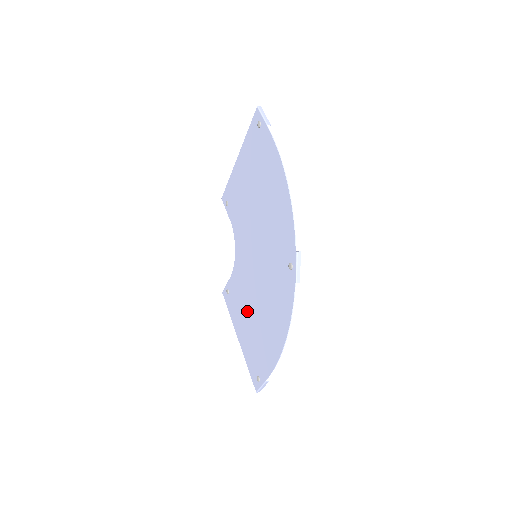
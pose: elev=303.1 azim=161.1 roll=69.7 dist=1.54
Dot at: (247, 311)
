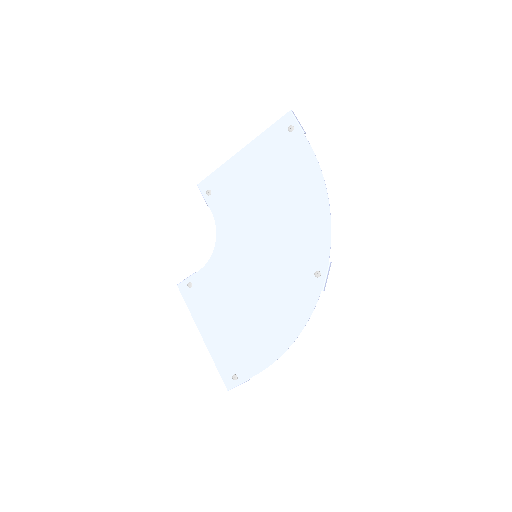
Dot at: (227, 309)
